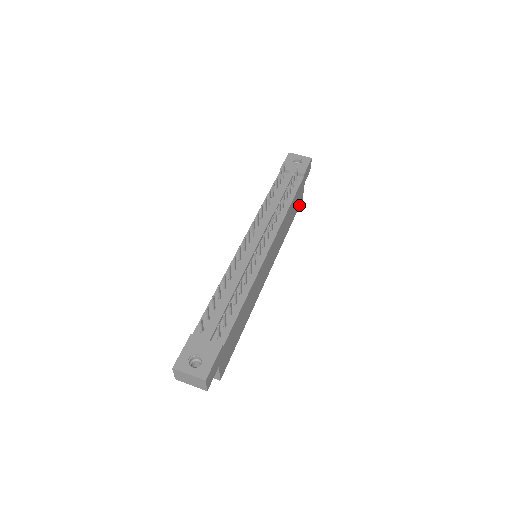
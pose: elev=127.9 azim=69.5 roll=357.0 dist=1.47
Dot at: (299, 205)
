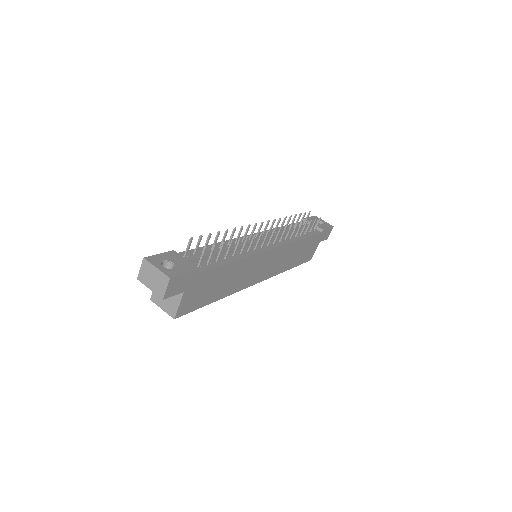
Dot at: (307, 260)
